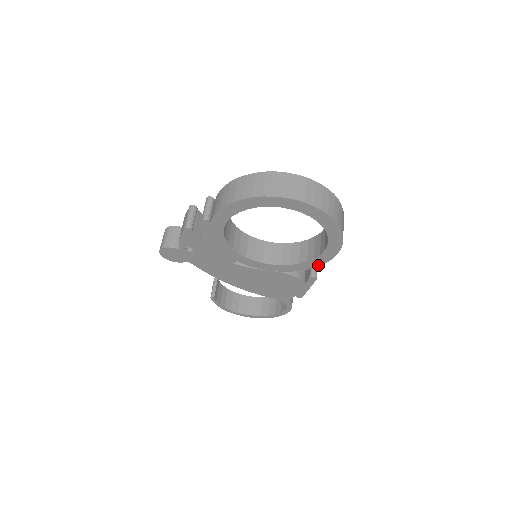
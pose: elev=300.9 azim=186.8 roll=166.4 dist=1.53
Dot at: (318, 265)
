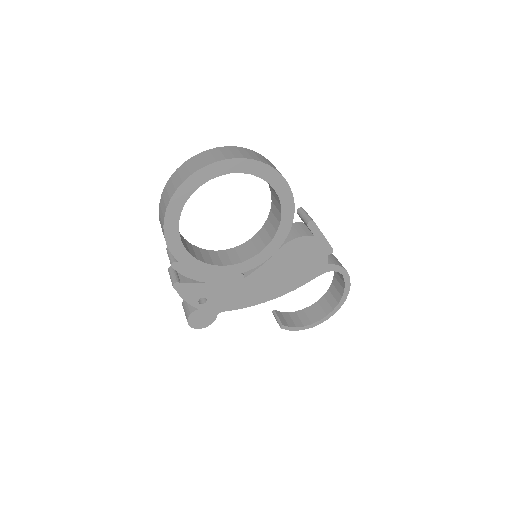
Dot at: (293, 208)
